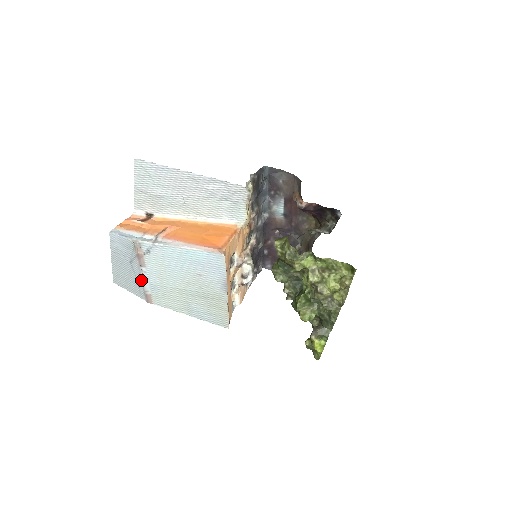
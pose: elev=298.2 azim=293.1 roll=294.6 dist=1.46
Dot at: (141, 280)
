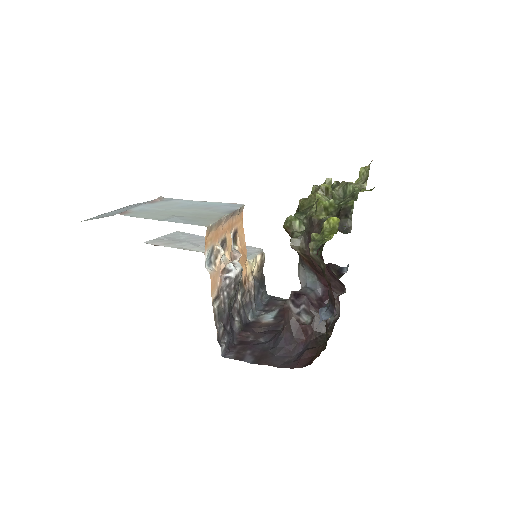
Dot at: occluded
